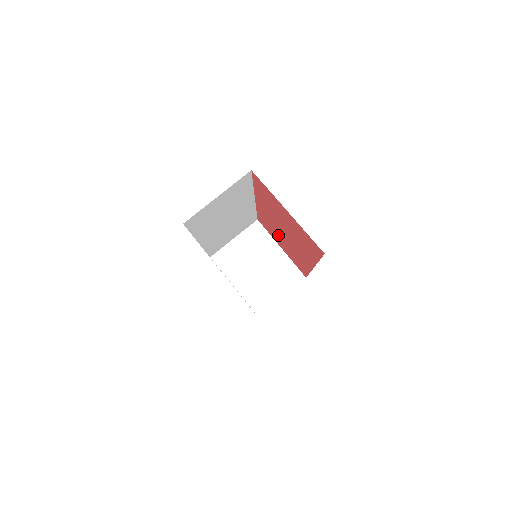
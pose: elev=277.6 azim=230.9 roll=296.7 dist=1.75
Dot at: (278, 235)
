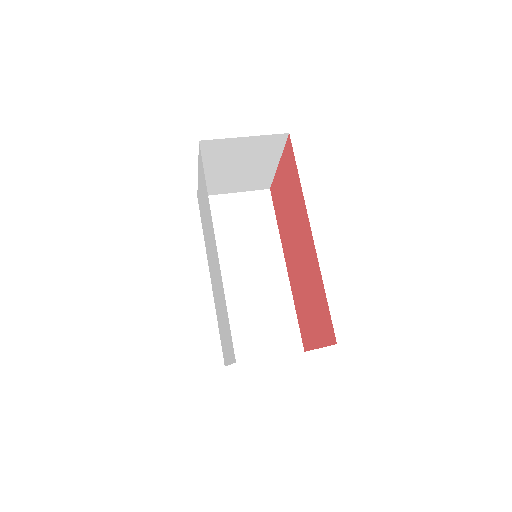
Dot at: (304, 295)
